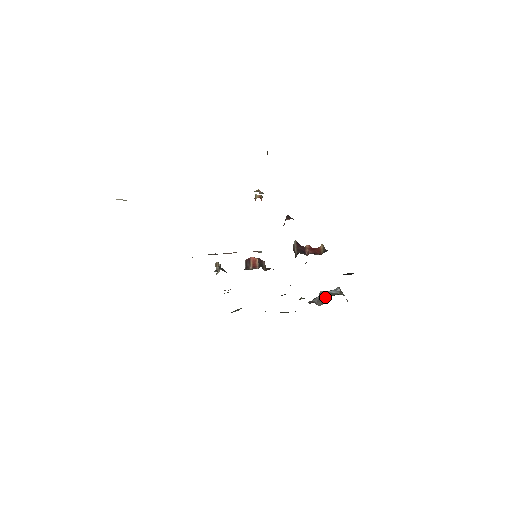
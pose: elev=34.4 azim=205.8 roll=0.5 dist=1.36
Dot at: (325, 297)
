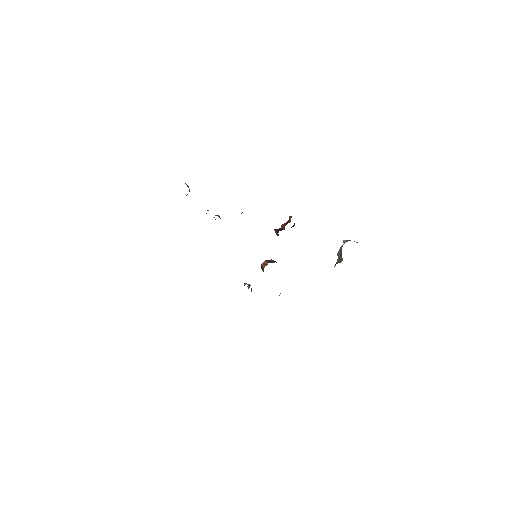
Dot at: (340, 253)
